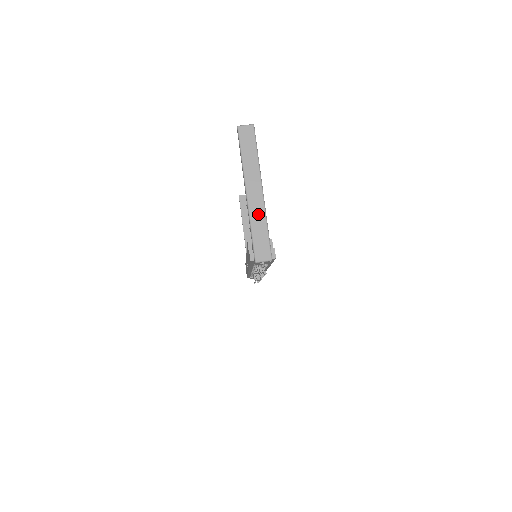
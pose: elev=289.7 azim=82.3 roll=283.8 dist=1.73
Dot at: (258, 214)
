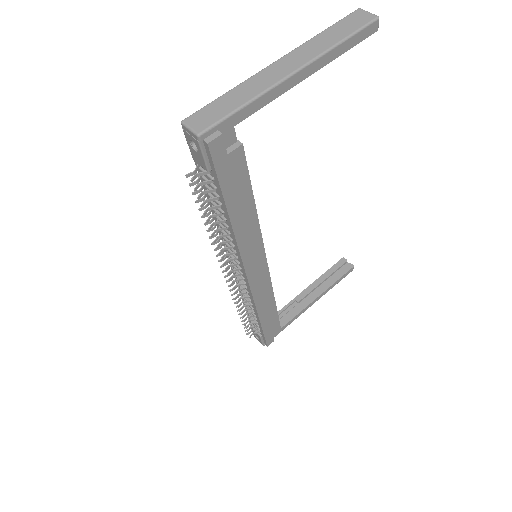
Dot at: (257, 85)
